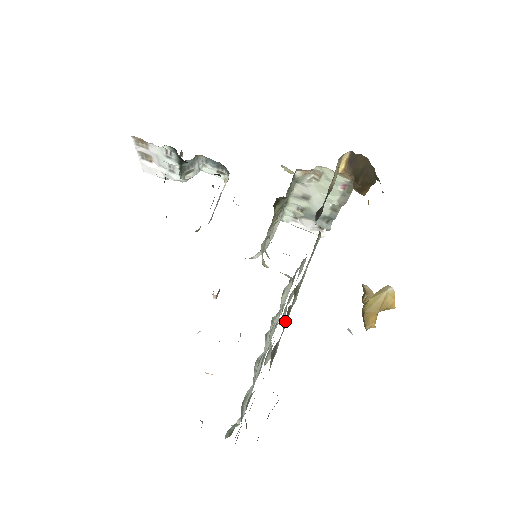
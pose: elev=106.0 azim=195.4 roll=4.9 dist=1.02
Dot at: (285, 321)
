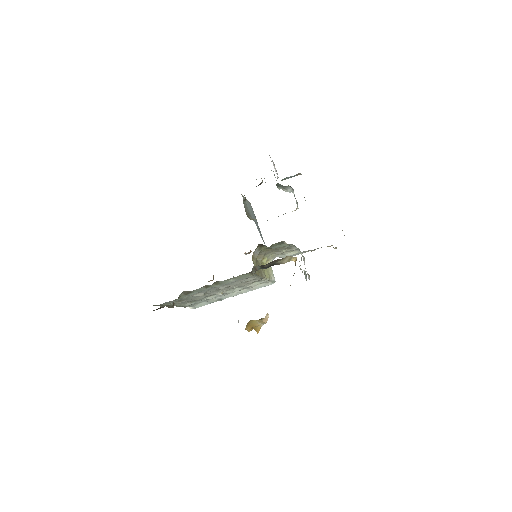
Dot at: (201, 288)
